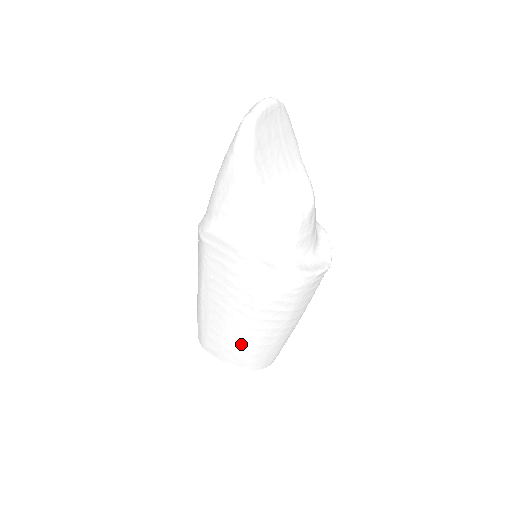
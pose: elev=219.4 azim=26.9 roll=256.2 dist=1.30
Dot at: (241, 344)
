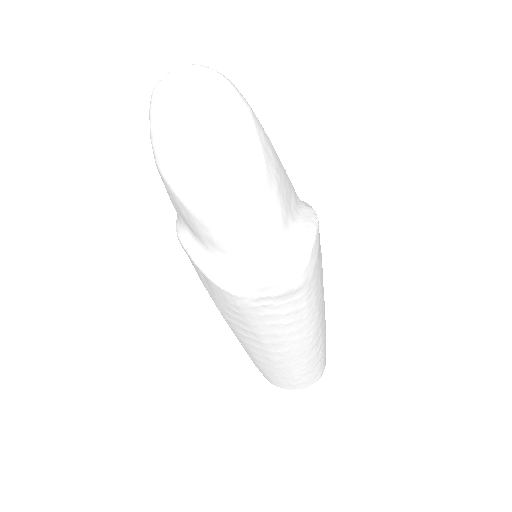
Dot at: (245, 350)
